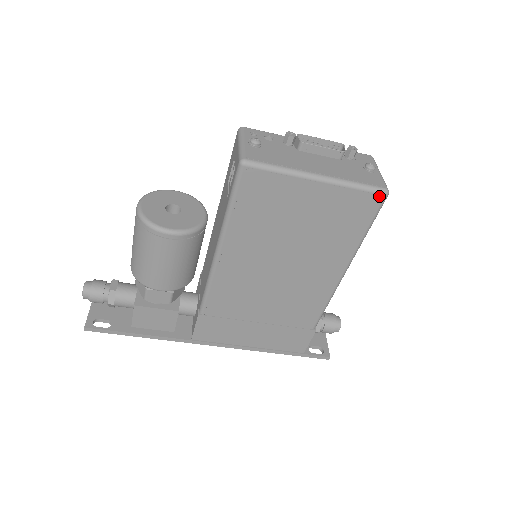
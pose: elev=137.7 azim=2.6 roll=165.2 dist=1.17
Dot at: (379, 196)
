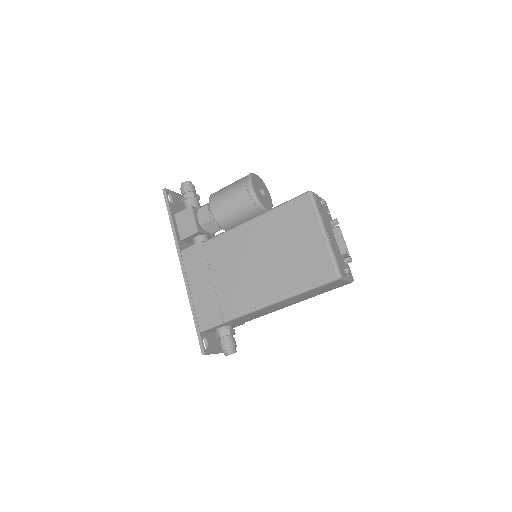
Dot at: (335, 273)
